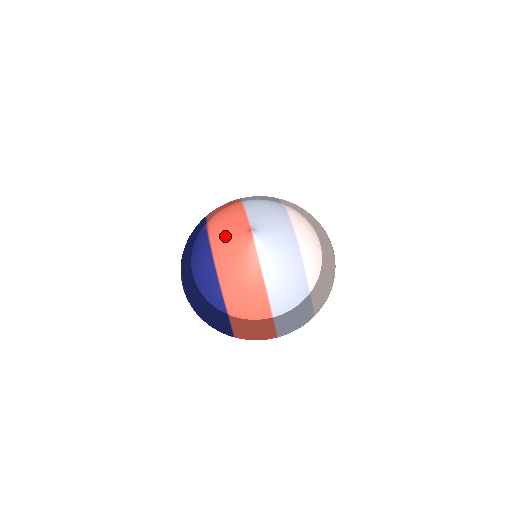
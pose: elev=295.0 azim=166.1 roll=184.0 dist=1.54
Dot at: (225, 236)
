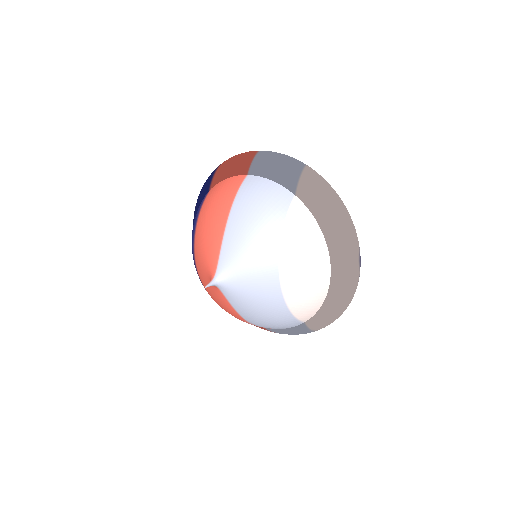
Dot at: (200, 257)
